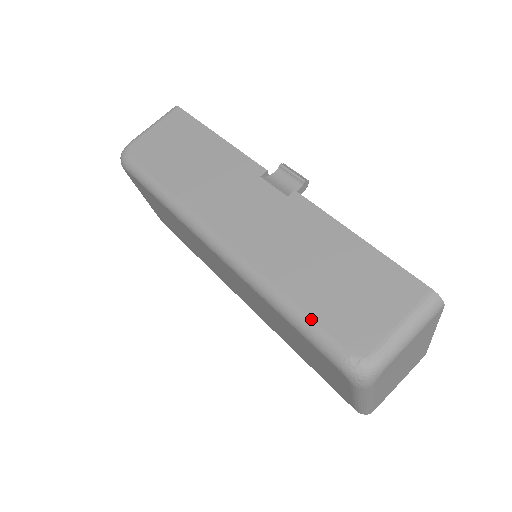
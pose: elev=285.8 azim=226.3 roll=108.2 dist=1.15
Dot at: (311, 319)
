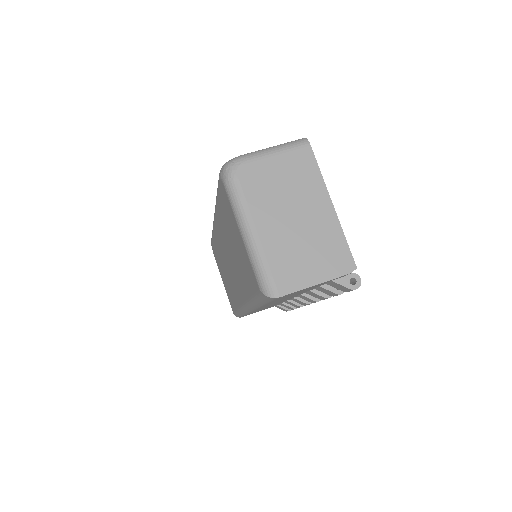
Dot at: occluded
